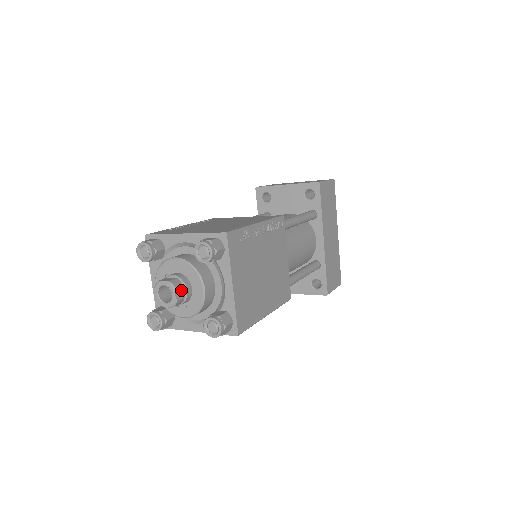
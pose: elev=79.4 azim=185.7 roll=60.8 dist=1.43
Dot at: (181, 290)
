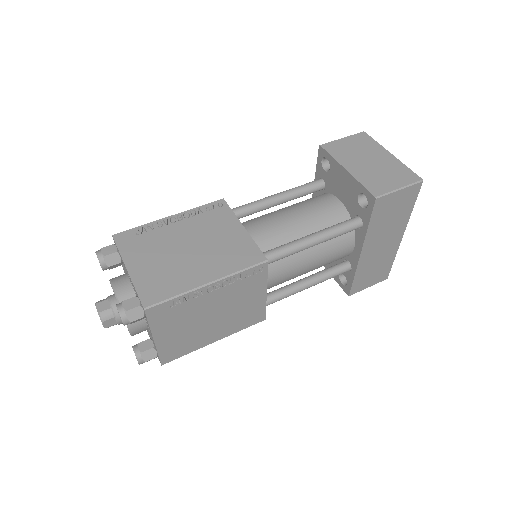
Dot at: (112, 320)
